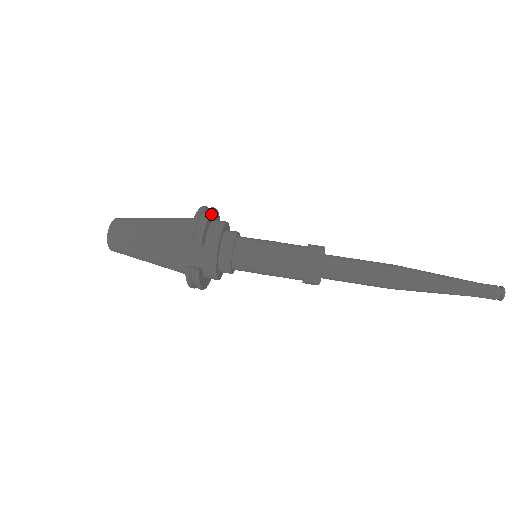
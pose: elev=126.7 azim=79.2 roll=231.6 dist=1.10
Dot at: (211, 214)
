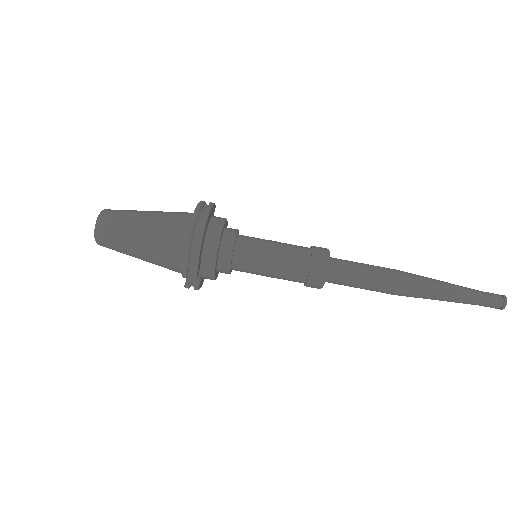
Dot at: (203, 236)
